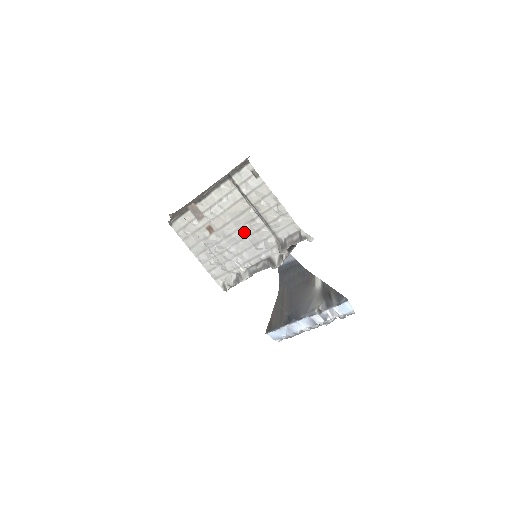
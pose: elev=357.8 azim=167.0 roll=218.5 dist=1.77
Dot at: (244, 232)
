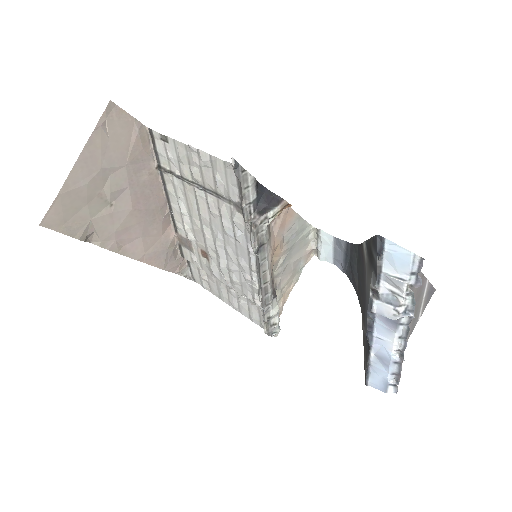
Dot at: (217, 228)
